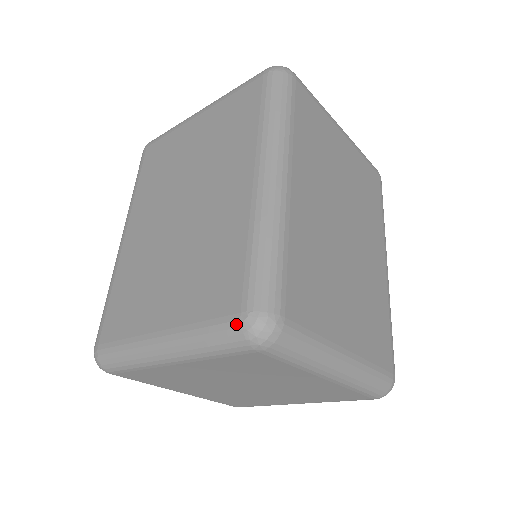
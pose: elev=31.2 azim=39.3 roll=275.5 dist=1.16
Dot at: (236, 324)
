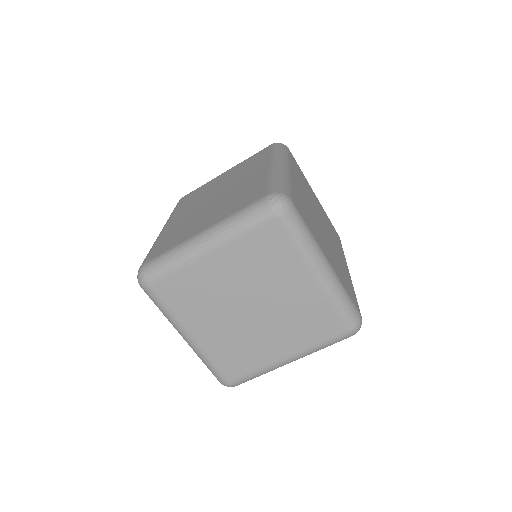
Dot at: (263, 200)
